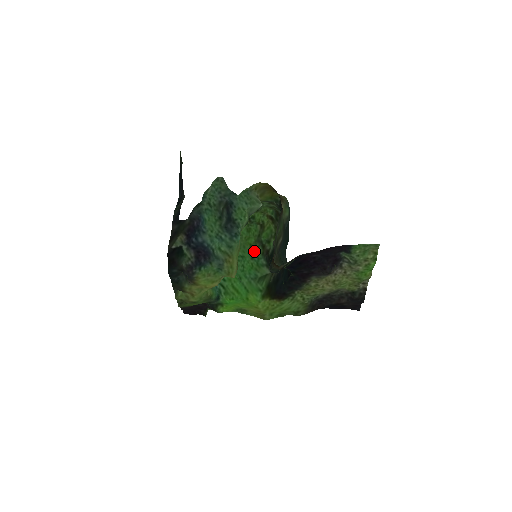
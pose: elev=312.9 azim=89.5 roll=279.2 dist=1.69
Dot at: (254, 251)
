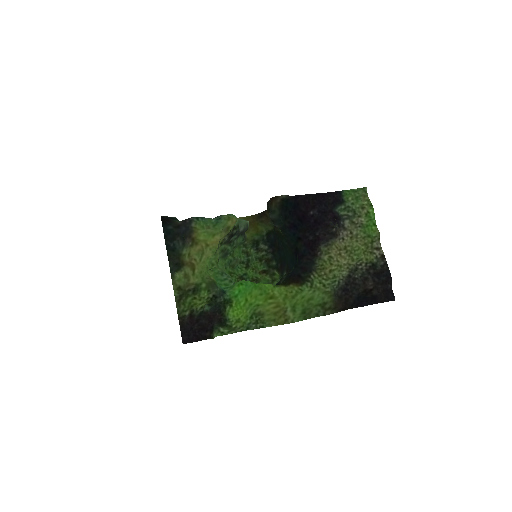
Dot at: occluded
